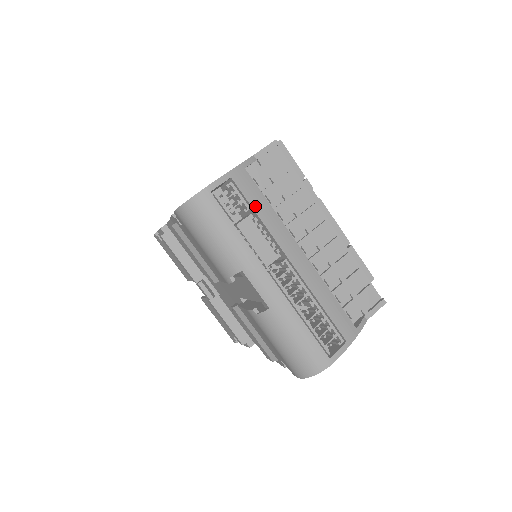
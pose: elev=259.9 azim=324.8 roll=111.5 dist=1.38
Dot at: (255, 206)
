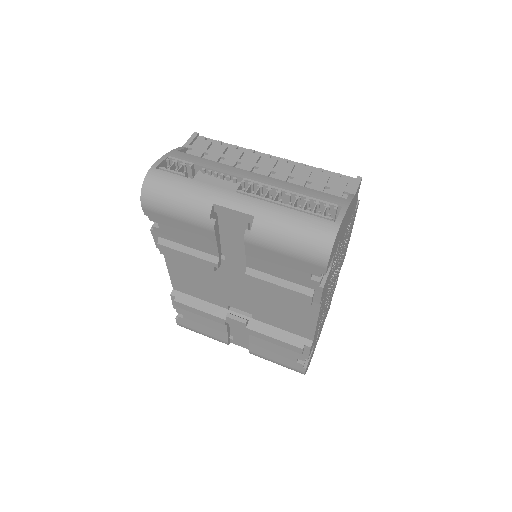
Dot at: (198, 163)
